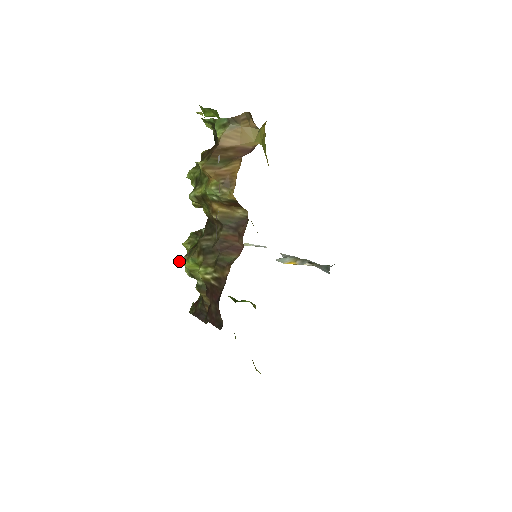
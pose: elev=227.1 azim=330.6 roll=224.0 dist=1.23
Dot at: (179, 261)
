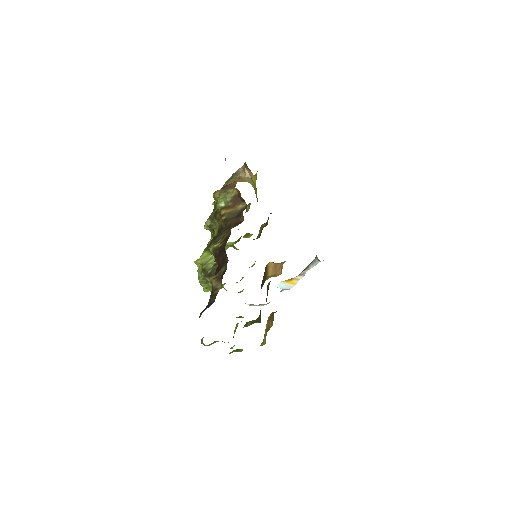
Dot at: (194, 261)
